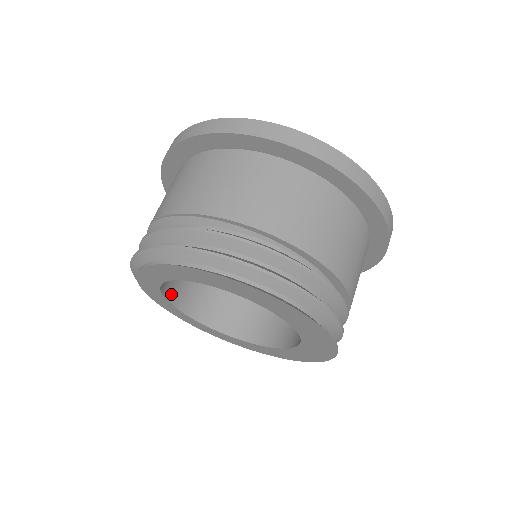
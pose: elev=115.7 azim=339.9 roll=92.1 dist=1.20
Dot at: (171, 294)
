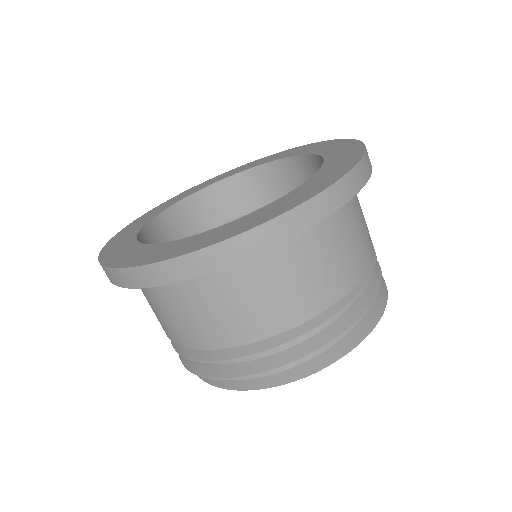
Dot at: occluded
